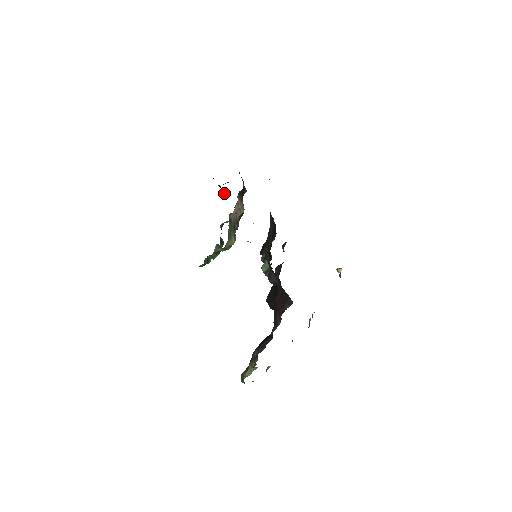
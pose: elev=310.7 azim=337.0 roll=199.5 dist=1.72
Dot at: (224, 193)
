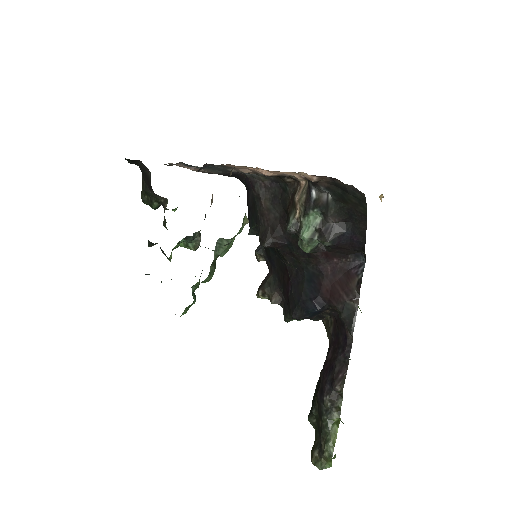
Dot at: (159, 203)
